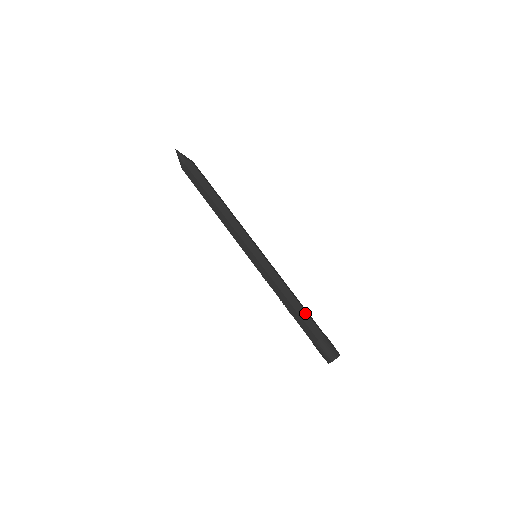
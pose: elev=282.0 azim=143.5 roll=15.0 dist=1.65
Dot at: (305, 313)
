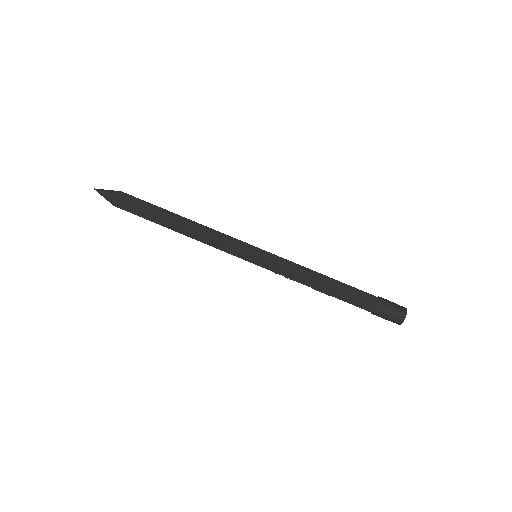
Dot at: (346, 286)
